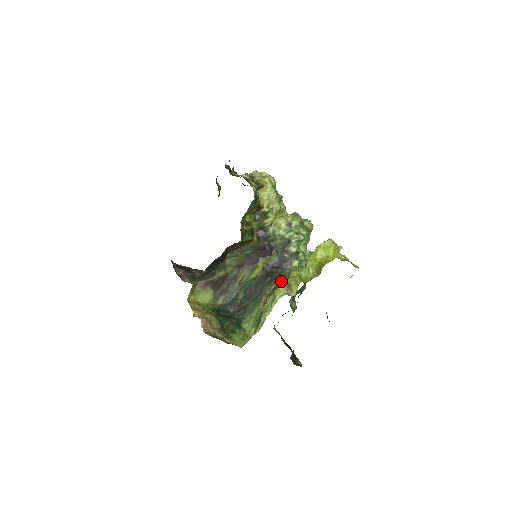
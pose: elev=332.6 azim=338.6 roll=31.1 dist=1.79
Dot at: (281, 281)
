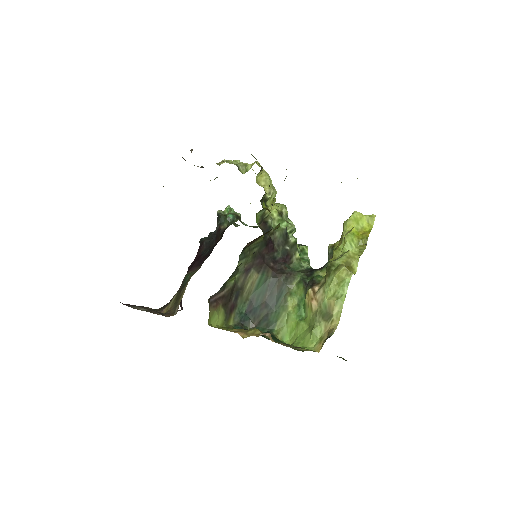
Dot at: (333, 263)
